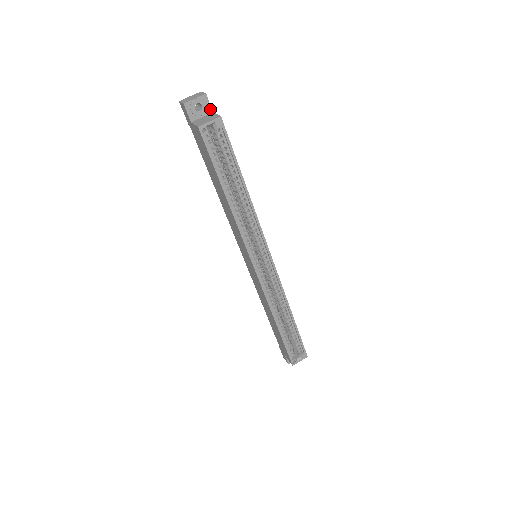
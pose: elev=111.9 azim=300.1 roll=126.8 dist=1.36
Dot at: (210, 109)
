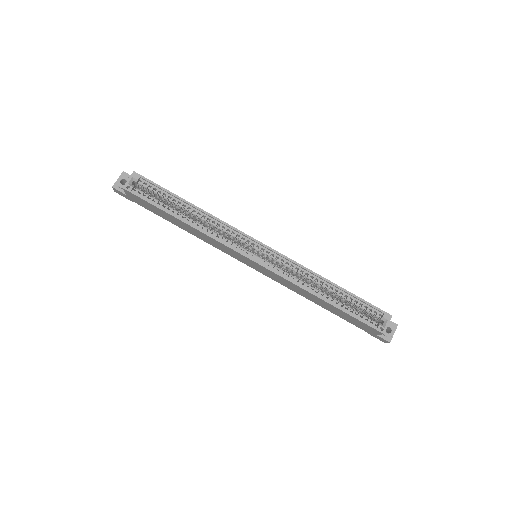
Dot at: occluded
